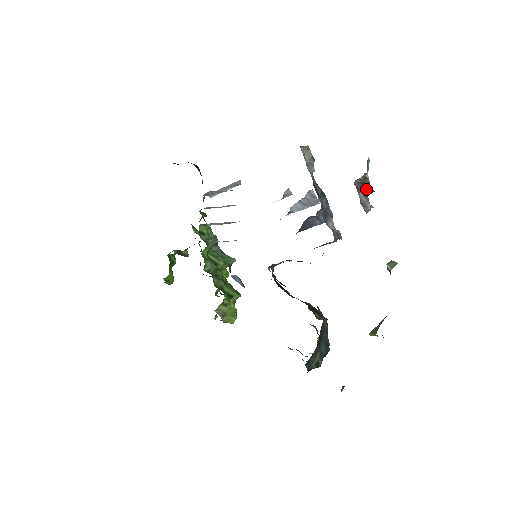
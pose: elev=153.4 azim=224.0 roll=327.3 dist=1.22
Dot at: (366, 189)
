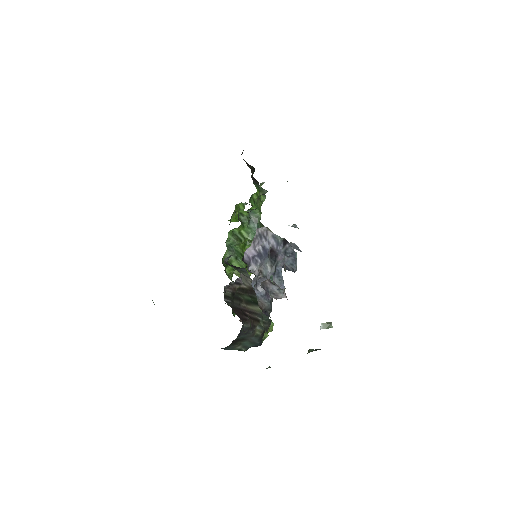
Dot at: occluded
